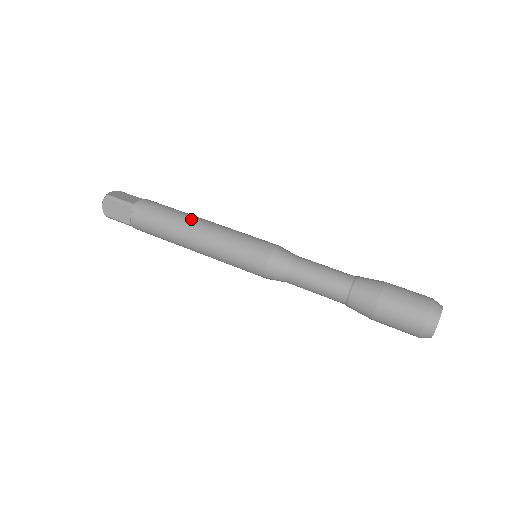
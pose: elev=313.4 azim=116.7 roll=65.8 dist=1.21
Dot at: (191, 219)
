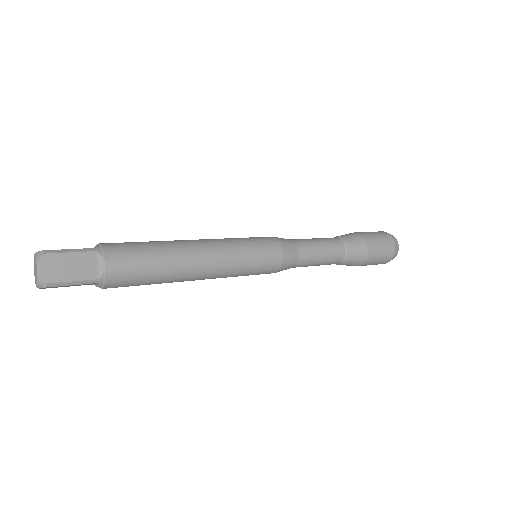
Dot at: (180, 240)
